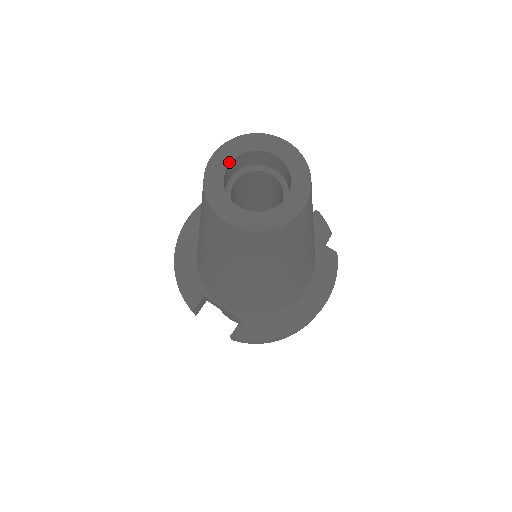
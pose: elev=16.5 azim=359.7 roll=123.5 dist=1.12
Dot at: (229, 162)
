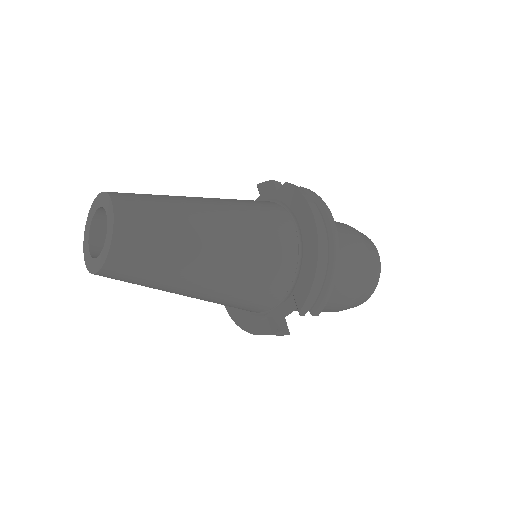
Dot at: (88, 247)
